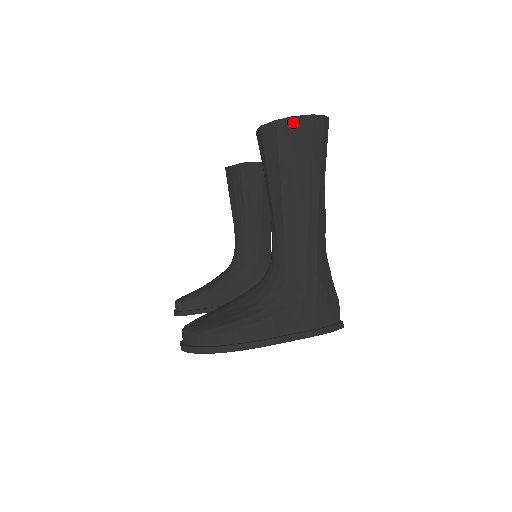
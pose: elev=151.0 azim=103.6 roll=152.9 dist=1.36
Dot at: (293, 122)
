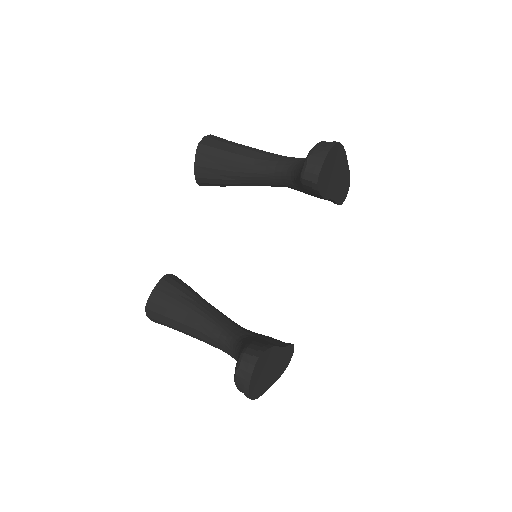
Dot at: (213, 135)
